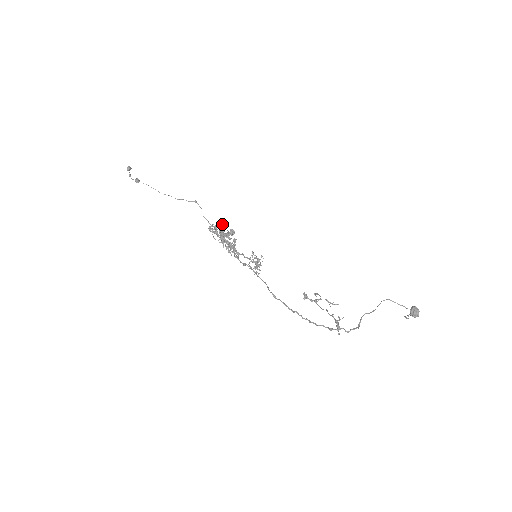
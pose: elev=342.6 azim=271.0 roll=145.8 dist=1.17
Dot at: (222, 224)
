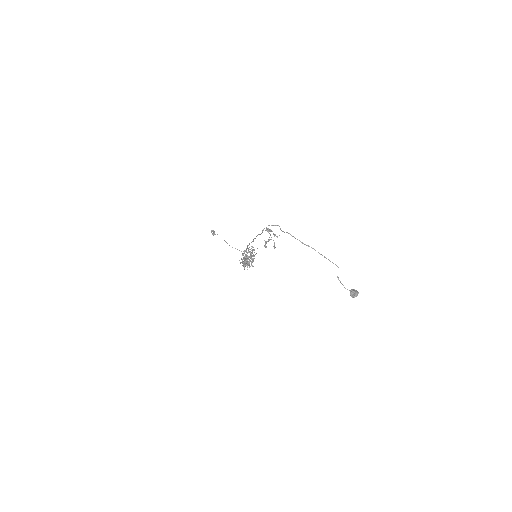
Dot at: occluded
